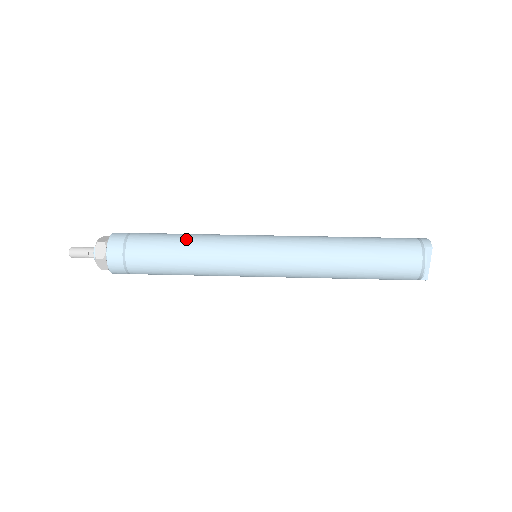
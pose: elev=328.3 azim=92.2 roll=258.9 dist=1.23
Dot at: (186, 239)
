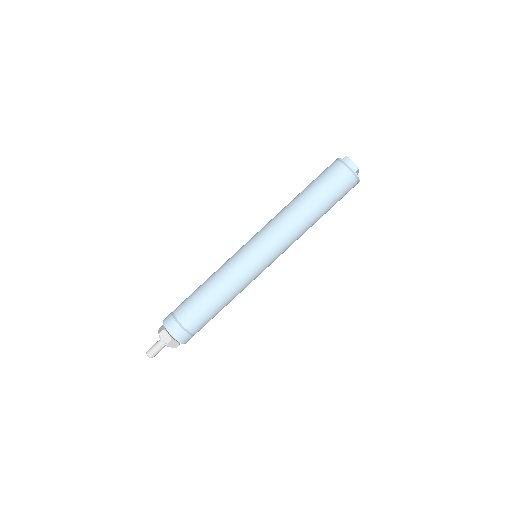
Dot at: (218, 296)
